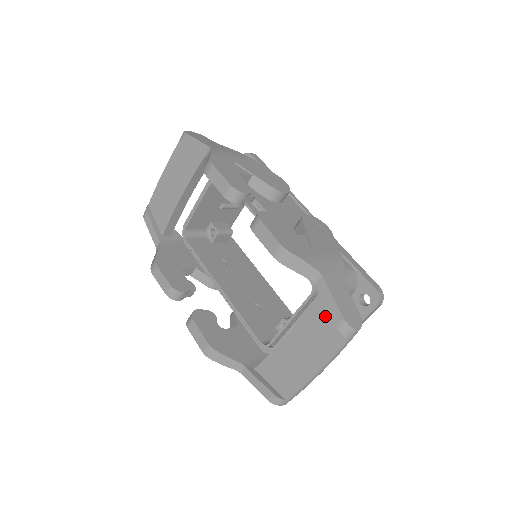
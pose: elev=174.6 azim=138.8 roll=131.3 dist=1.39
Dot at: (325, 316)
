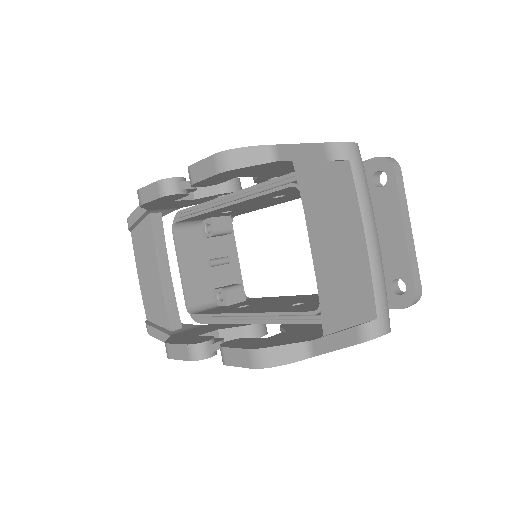
Dot at: (316, 176)
